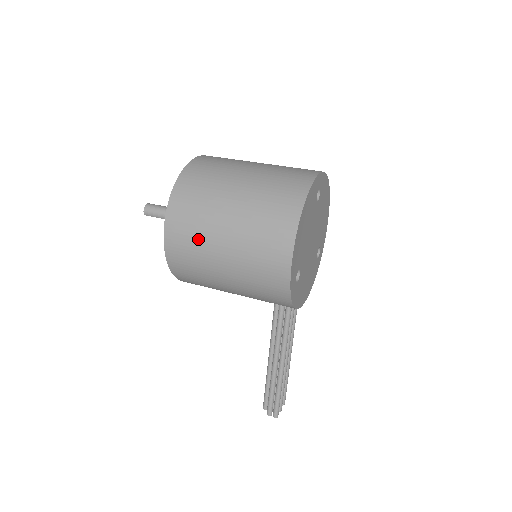
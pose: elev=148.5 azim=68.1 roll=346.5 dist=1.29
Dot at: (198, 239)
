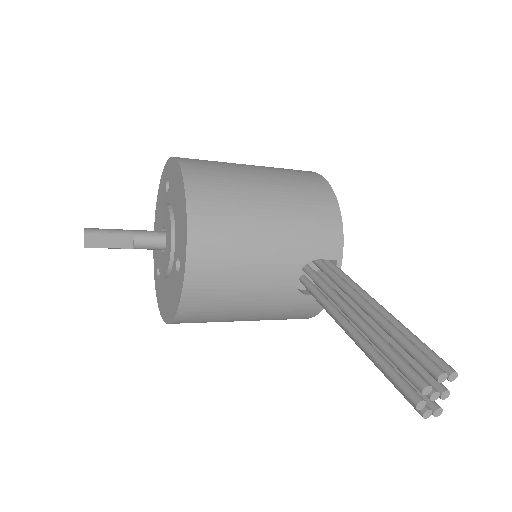
Dot at: (221, 163)
